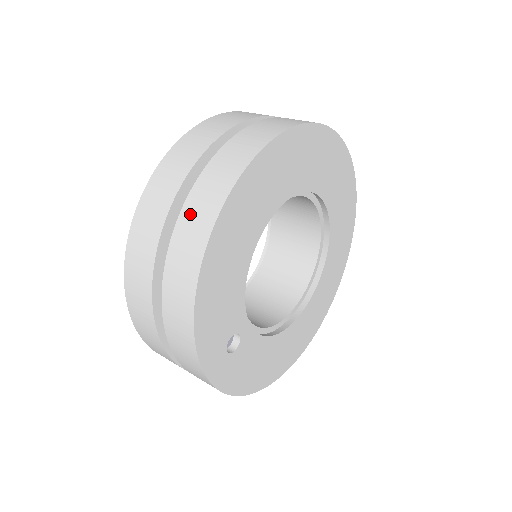
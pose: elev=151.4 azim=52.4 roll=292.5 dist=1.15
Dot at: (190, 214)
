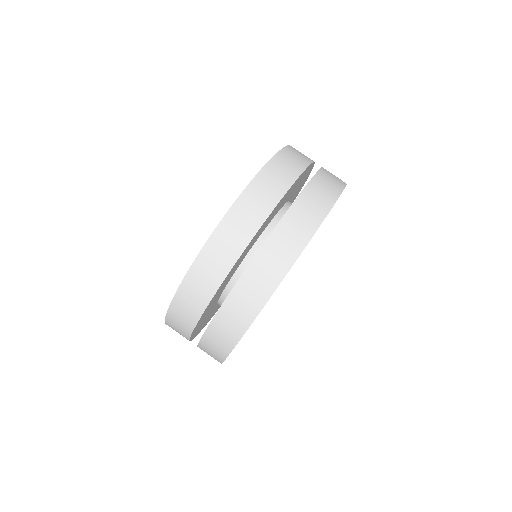
Dot at: occluded
